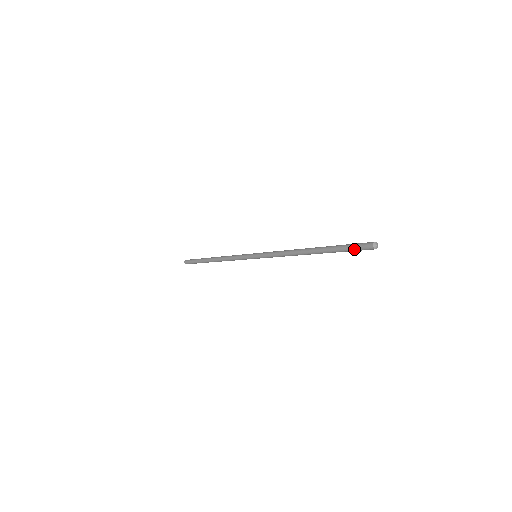
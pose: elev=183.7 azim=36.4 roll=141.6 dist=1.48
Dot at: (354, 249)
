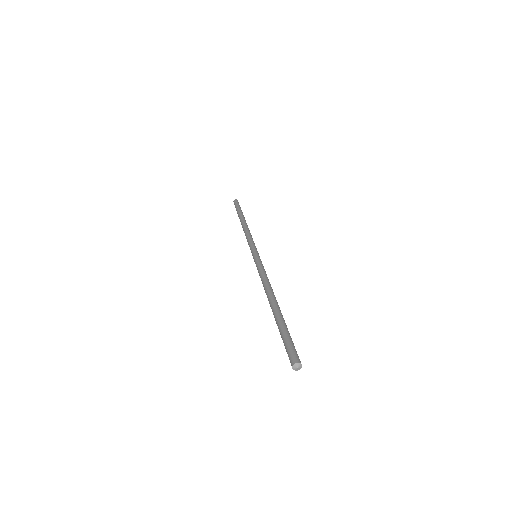
Dot at: (285, 347)
